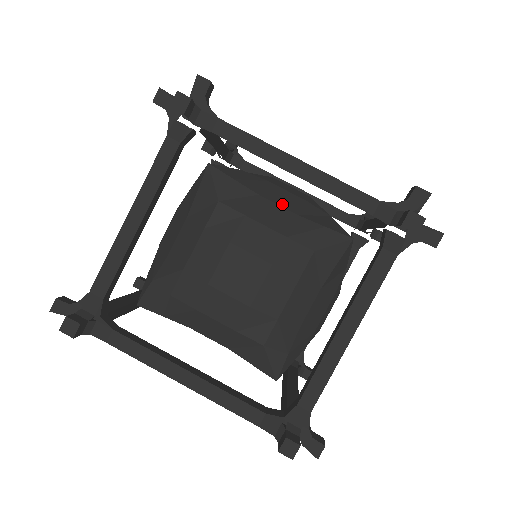
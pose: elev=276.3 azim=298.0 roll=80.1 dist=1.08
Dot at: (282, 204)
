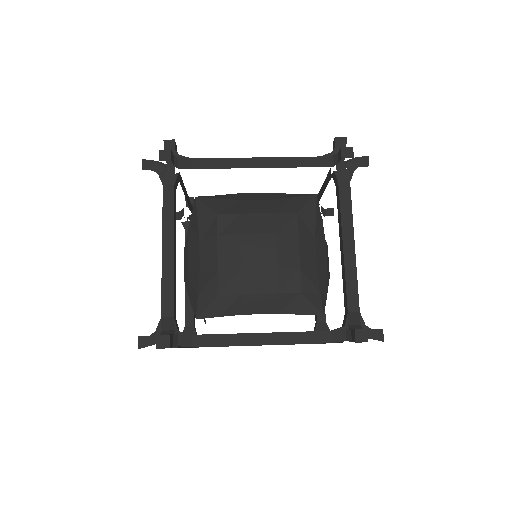
Dot at: (258, 199)
